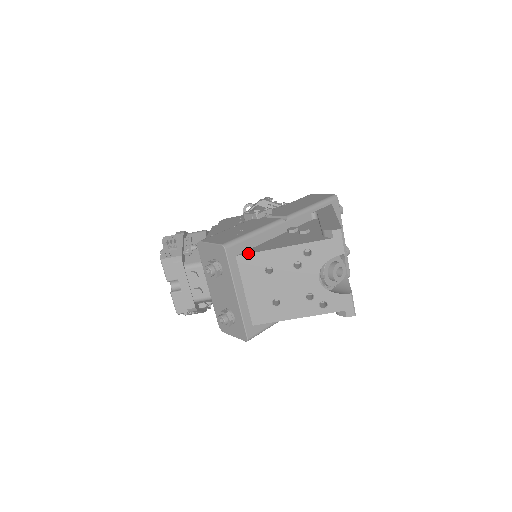
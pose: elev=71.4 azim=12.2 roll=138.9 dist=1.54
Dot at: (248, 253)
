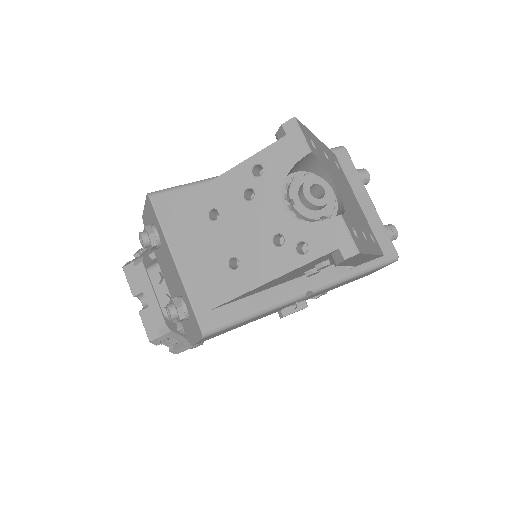
Dot at: (182, 198)
